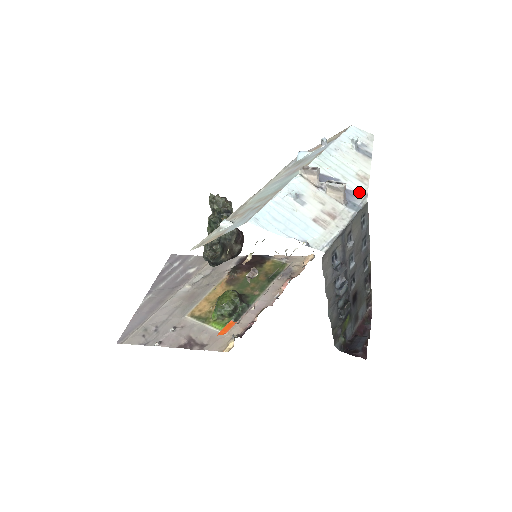
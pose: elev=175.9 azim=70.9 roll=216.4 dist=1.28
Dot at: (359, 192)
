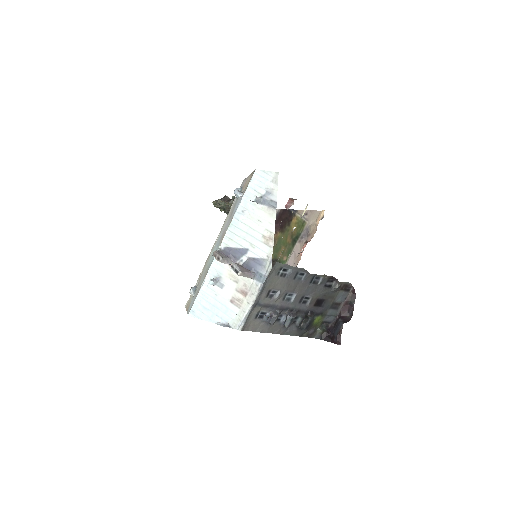
Dot at: (265, 259)
